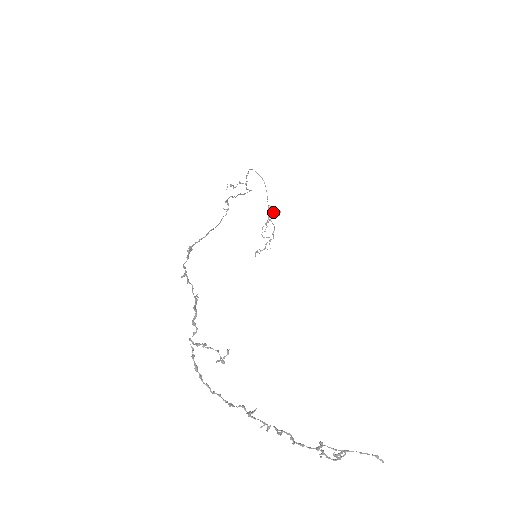
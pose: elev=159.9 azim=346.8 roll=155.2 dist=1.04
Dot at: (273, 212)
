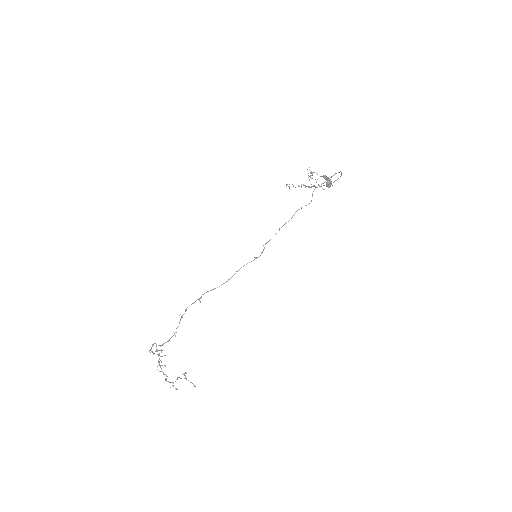
Dot at: (327, 181)
